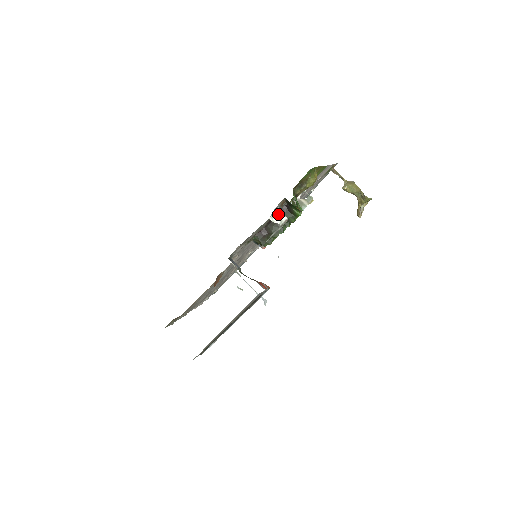
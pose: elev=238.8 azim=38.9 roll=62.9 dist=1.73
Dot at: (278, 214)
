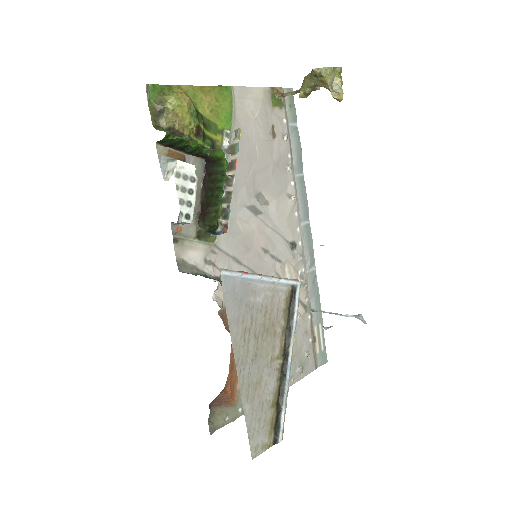
Dot at: (169, 167)
